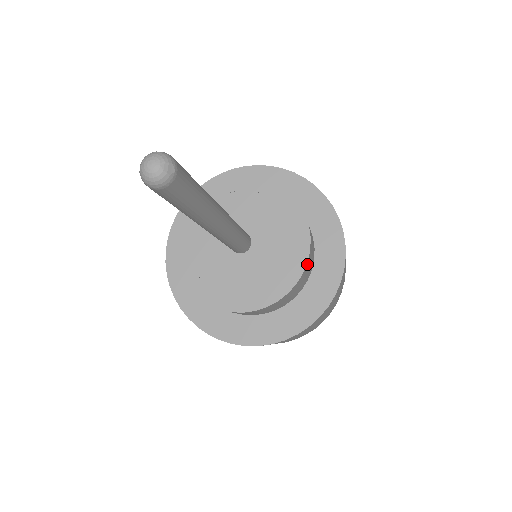
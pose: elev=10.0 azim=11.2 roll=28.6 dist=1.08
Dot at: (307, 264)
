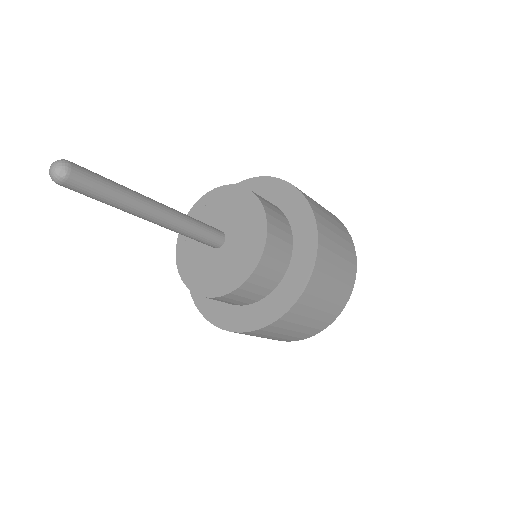
Dot at: (254, 274)
